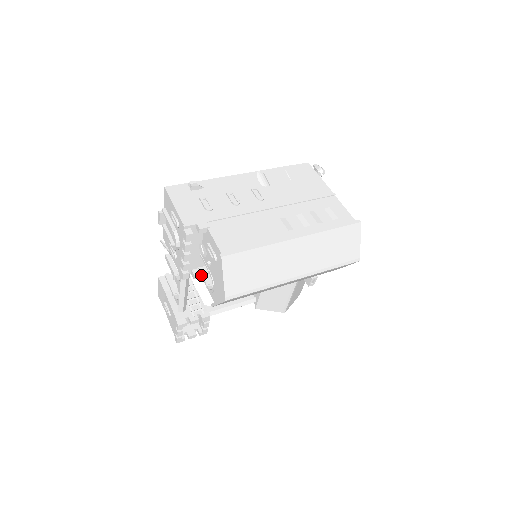
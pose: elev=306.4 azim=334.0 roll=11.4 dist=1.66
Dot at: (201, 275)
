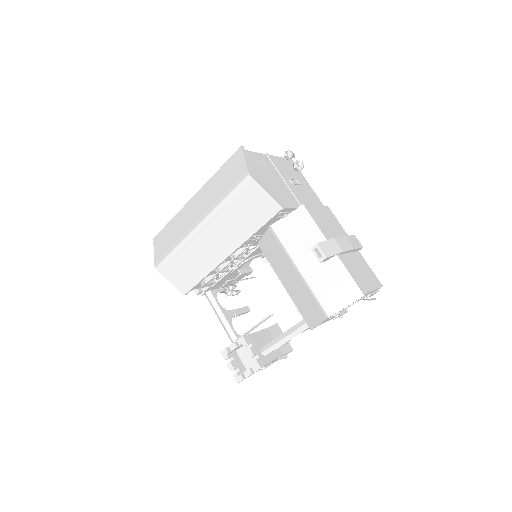
Dot at: occluded
